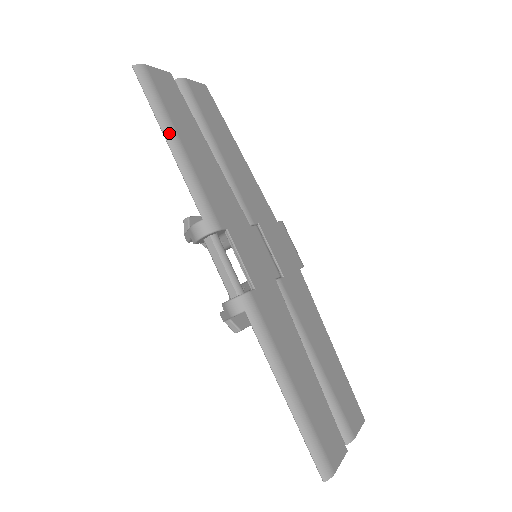
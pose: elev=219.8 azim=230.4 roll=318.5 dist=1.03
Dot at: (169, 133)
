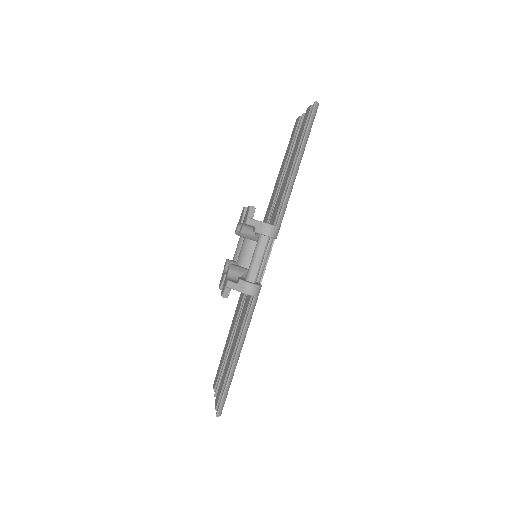
Dot at: (300, 160)
